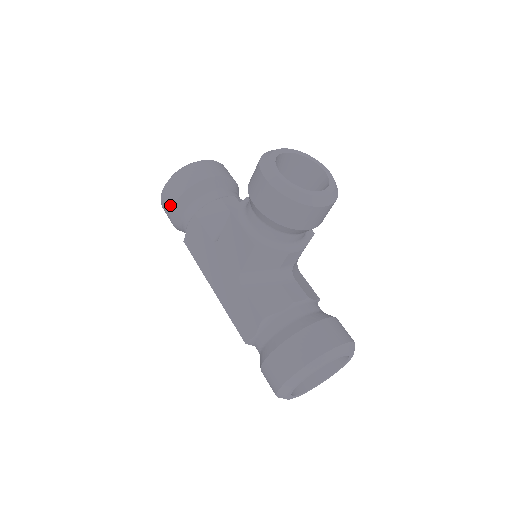
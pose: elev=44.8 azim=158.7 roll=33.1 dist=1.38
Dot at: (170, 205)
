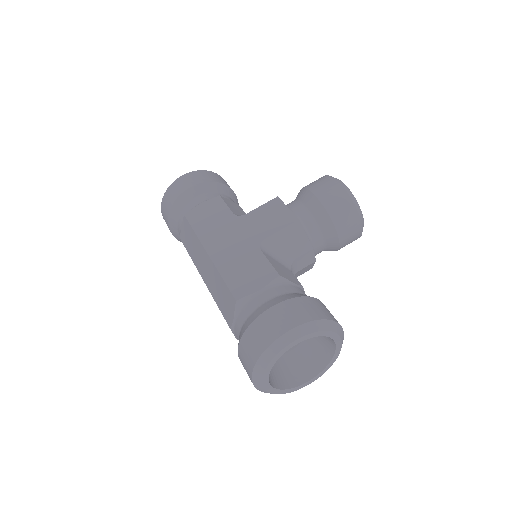
Dot at: (190, 183)
